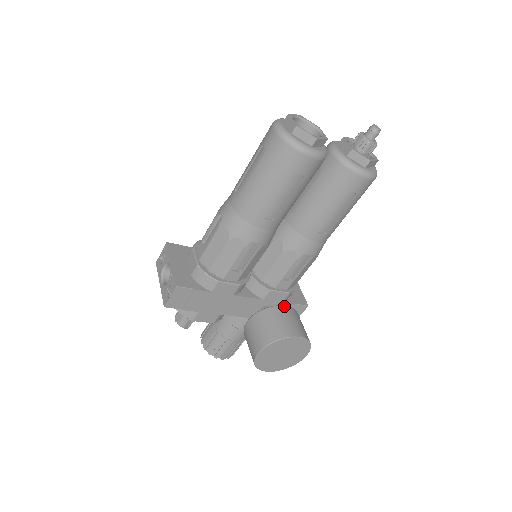
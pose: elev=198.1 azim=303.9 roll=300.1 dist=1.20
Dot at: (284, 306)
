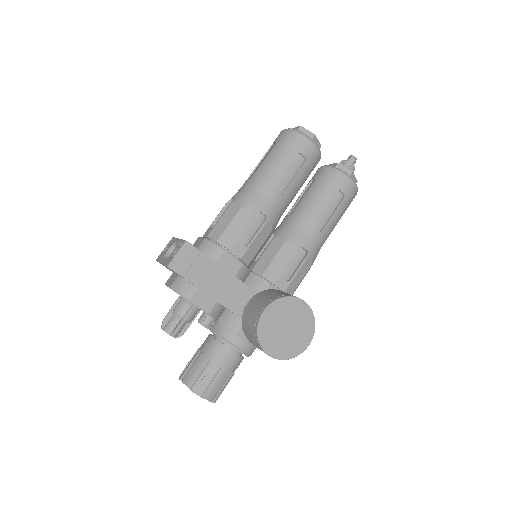
Dot at: occluded
